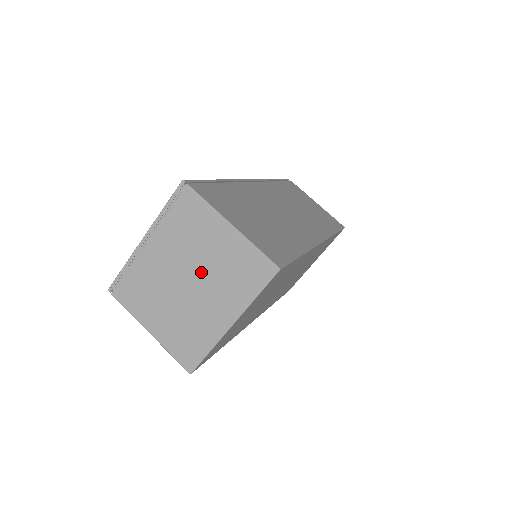
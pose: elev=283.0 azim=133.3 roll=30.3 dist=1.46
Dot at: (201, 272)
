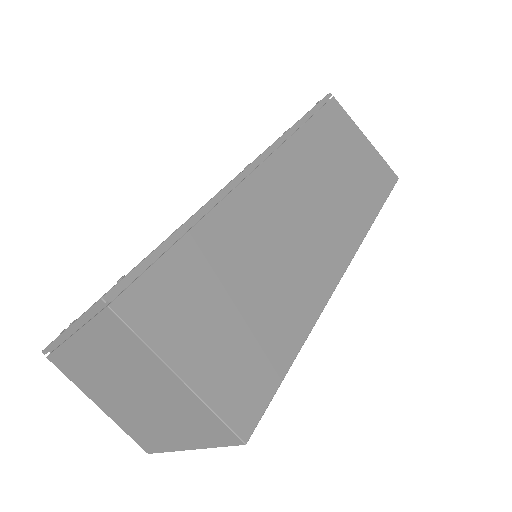
Dot at: (145, 395)
